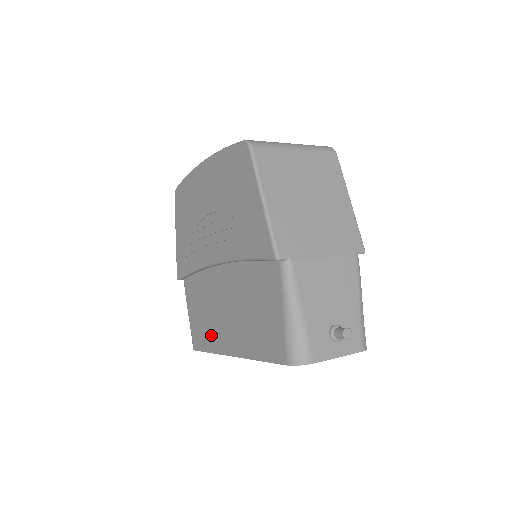
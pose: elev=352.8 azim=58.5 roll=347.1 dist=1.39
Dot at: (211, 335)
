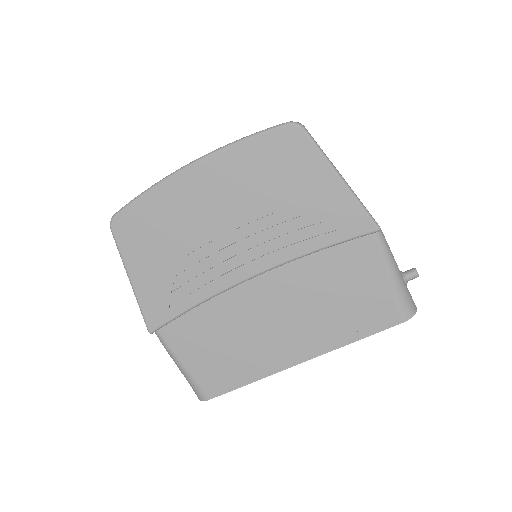
Dot at: (250, 363)
